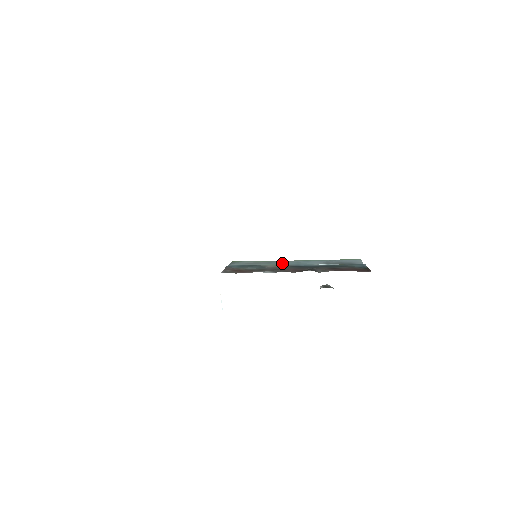
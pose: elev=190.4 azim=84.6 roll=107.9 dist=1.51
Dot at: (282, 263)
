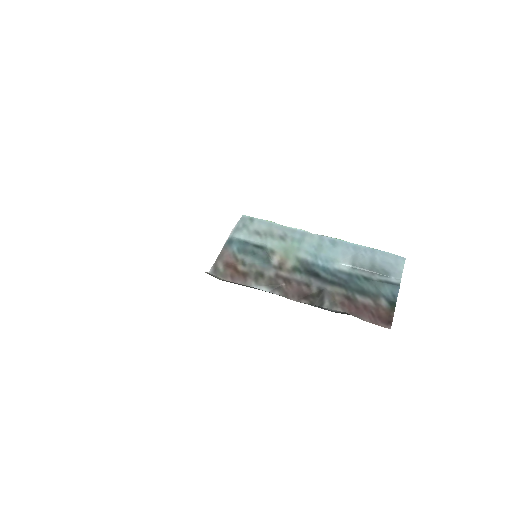
Dot at: (298, 246)
